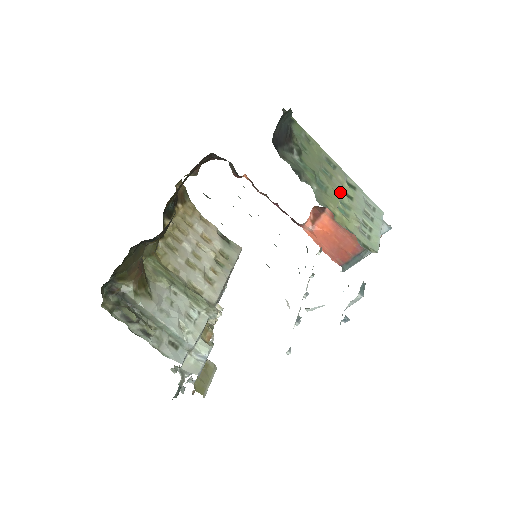
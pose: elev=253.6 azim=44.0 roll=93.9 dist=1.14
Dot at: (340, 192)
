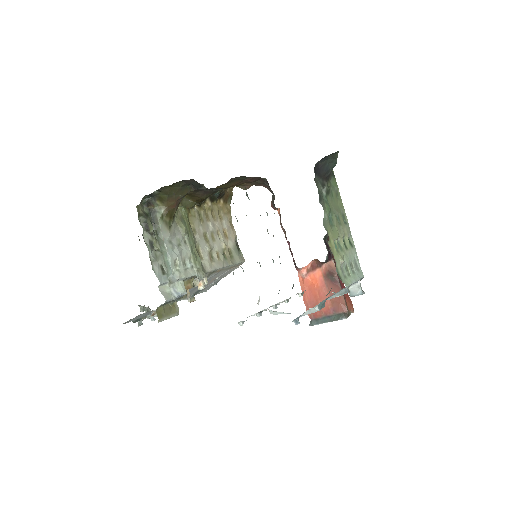
Dot at: (341, 236)
